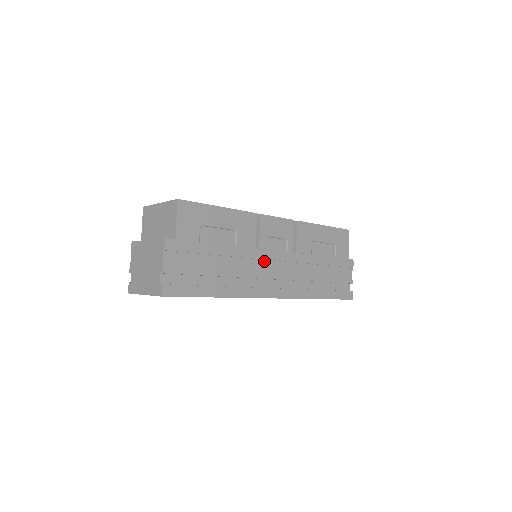
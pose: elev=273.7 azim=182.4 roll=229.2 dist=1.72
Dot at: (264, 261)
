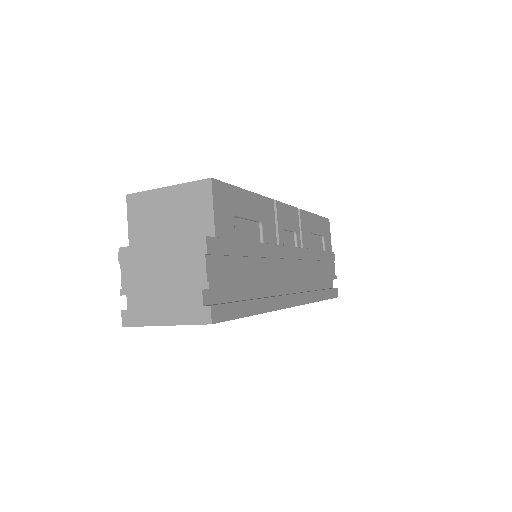
Dot at: (283, 260)
